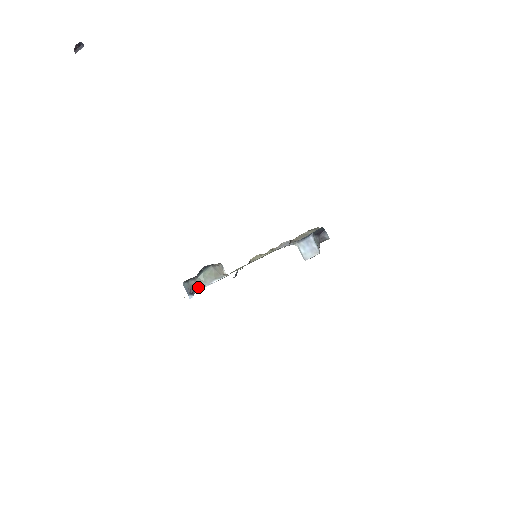
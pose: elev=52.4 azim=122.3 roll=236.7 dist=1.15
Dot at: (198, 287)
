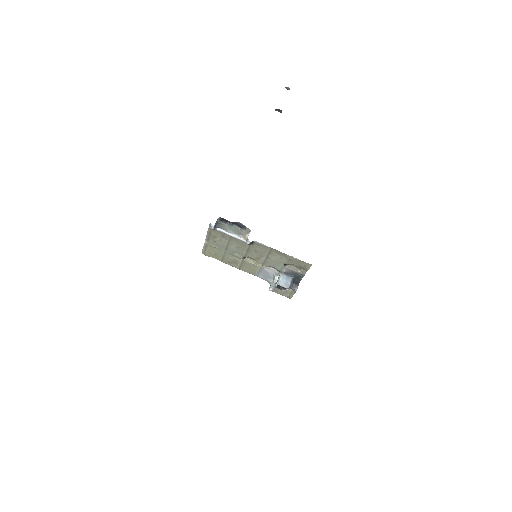
Dot at: (222, 228)
